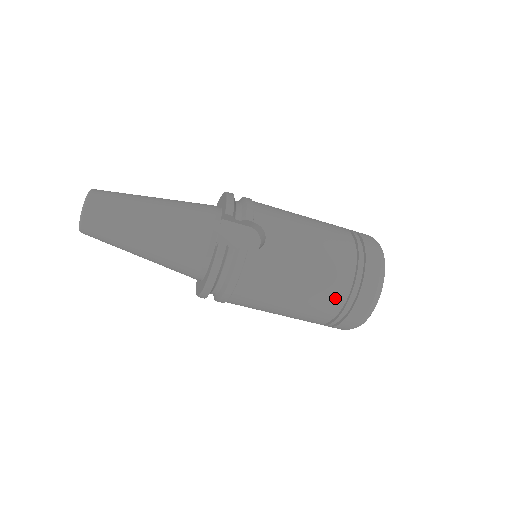
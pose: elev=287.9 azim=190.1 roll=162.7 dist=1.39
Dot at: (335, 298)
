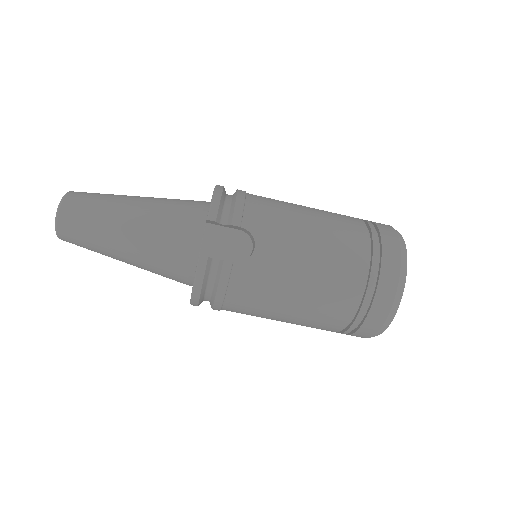
Dot at: (342, 311)
